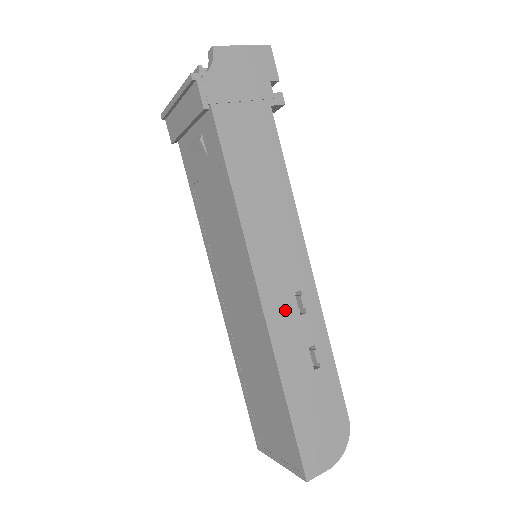
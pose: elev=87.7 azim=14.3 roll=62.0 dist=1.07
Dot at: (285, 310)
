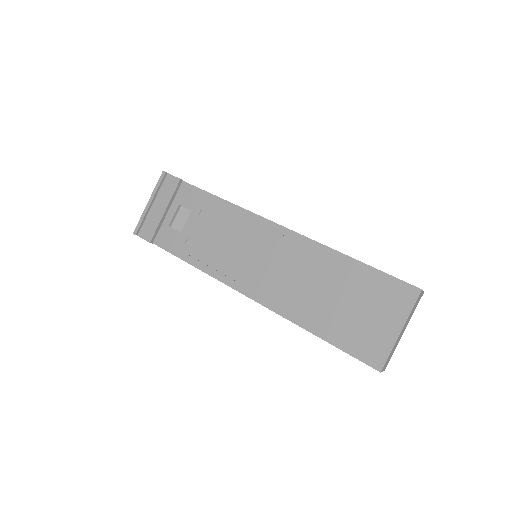
Dot at: occluded
